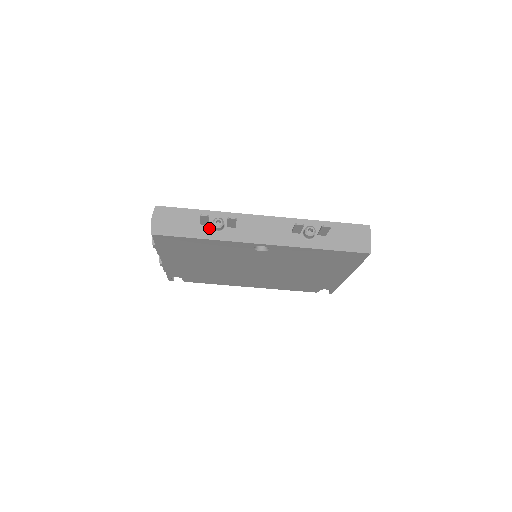
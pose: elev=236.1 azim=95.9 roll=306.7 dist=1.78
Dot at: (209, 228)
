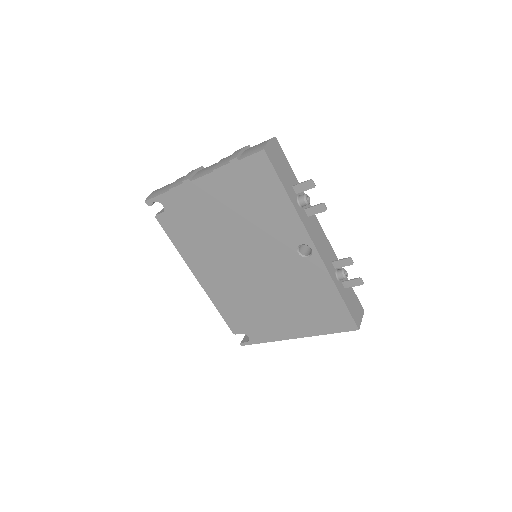
Dot at: (295, 195)
